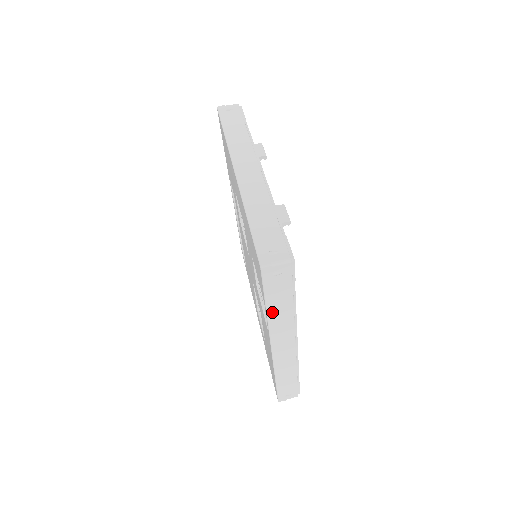
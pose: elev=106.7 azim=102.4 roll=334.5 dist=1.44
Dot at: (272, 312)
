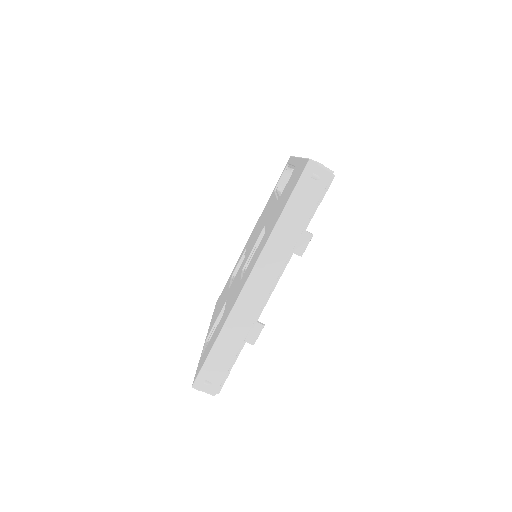
Dot at: occluded
